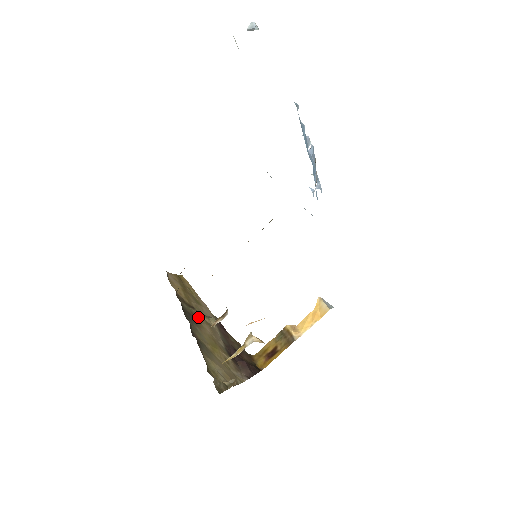
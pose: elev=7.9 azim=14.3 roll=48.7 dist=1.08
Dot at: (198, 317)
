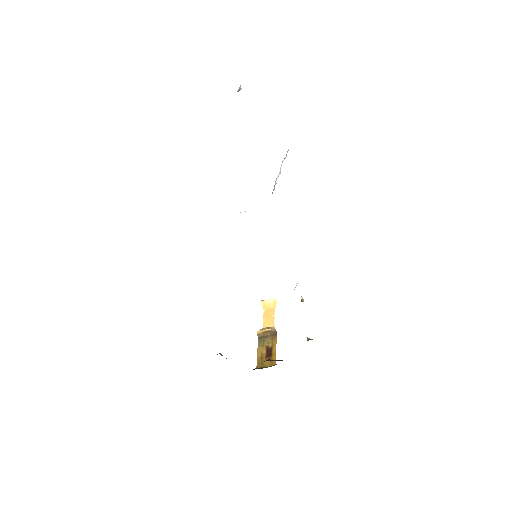
Dot at: occluded
